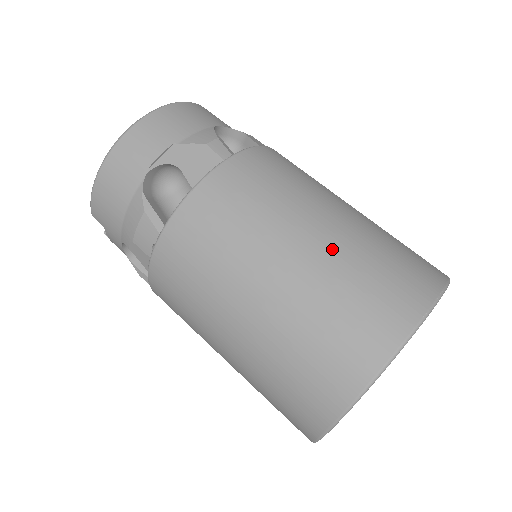
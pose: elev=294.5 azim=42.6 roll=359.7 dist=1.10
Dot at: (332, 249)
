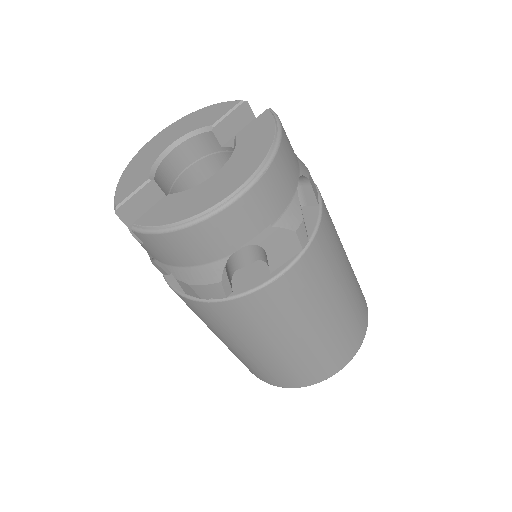
Dot at: (337, 322)
